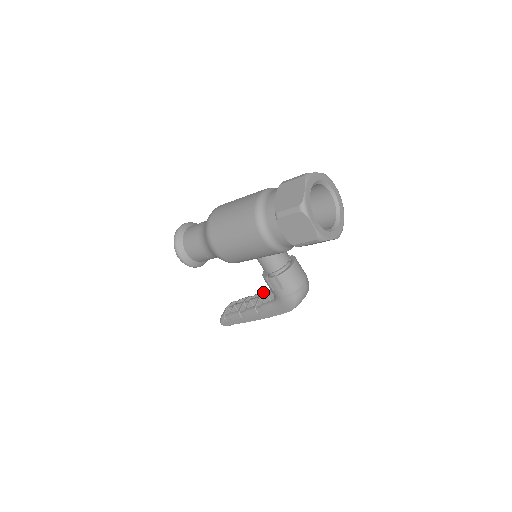
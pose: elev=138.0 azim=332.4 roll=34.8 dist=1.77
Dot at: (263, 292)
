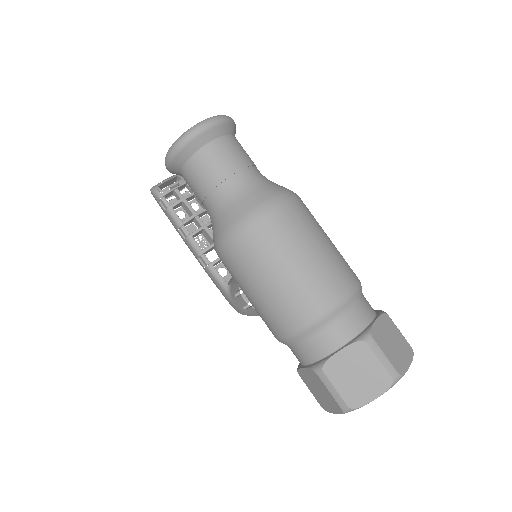
Dot at: occluded
